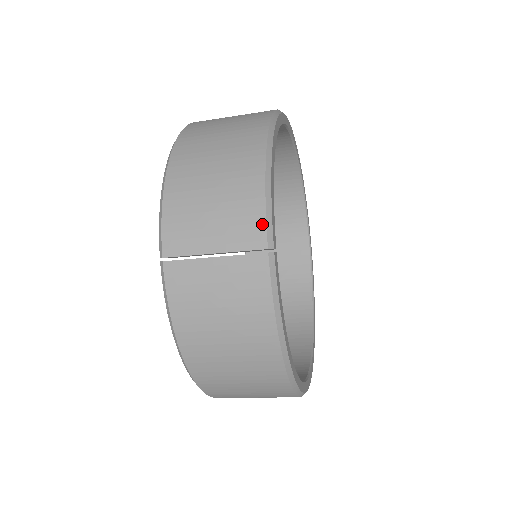
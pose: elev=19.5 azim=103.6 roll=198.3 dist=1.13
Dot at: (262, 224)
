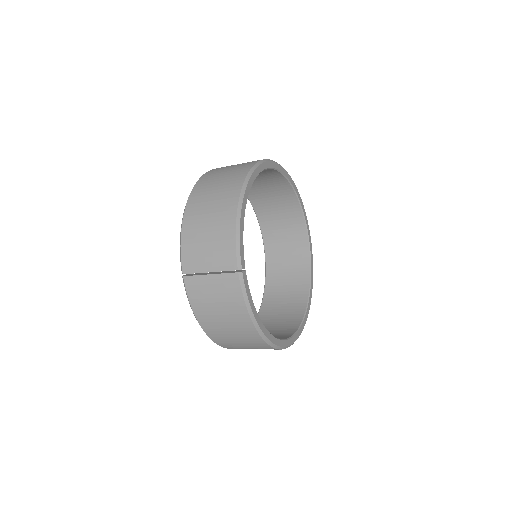
Dot at: (234, 255)
